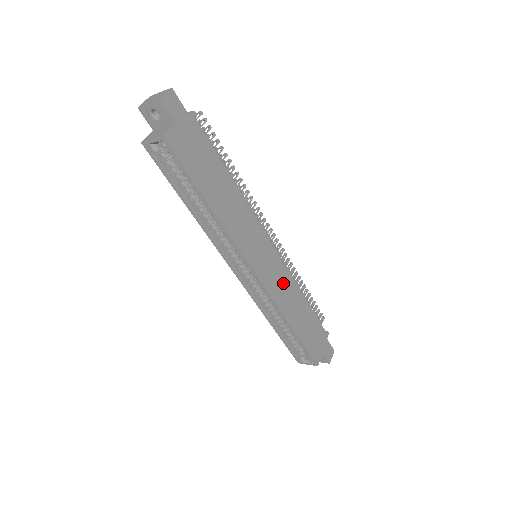
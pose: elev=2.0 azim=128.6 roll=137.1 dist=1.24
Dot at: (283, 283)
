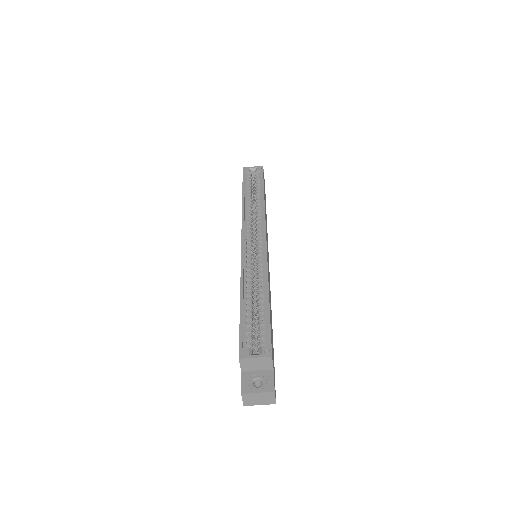
Dot at: (269, 279)
